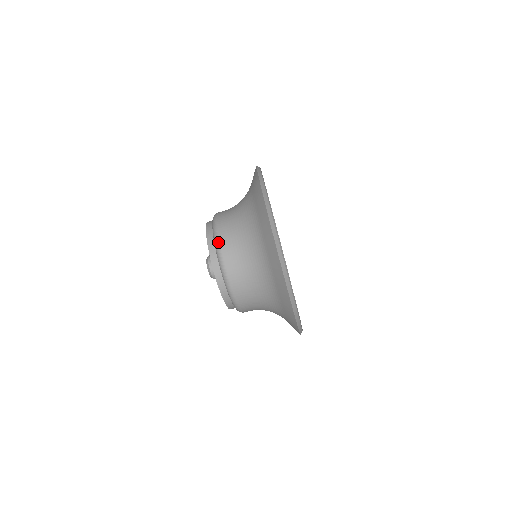
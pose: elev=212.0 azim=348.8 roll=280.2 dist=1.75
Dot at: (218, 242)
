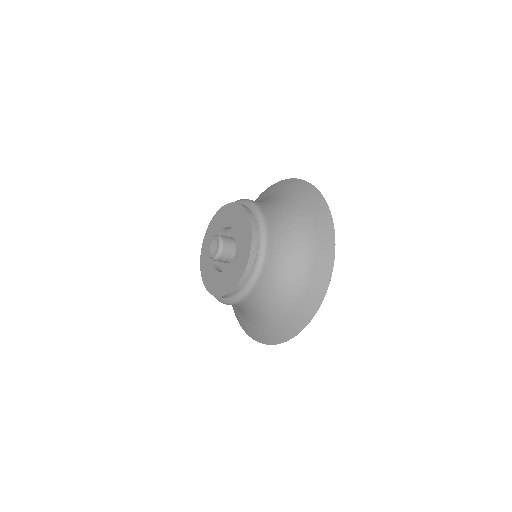
Dot at: (261, 268)
